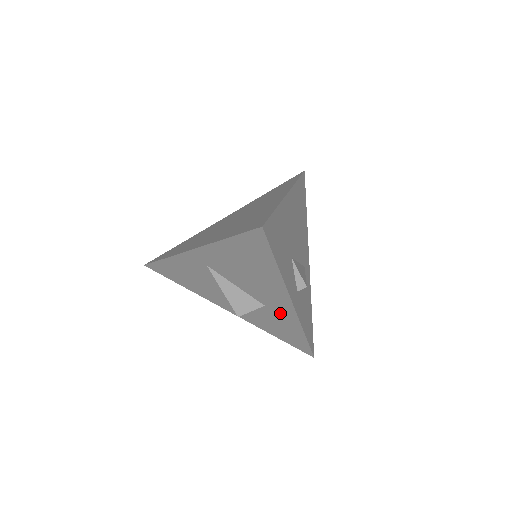
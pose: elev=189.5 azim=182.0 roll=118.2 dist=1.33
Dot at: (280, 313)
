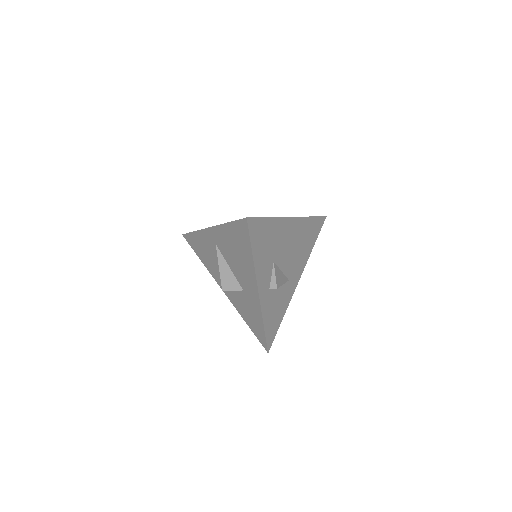
Dot at: (251, 300)
